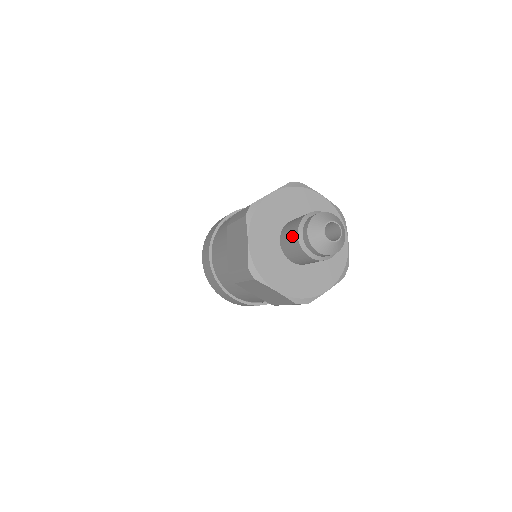
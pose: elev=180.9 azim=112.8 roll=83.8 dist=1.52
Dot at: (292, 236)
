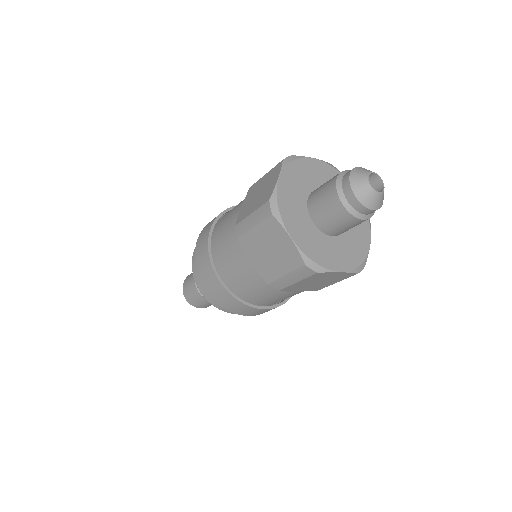
Dot at: (328, 184)
